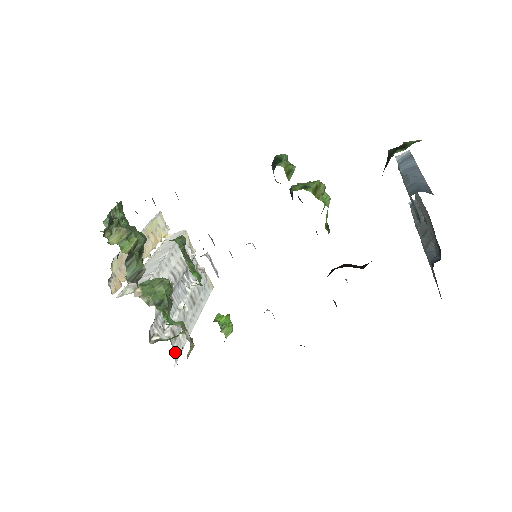
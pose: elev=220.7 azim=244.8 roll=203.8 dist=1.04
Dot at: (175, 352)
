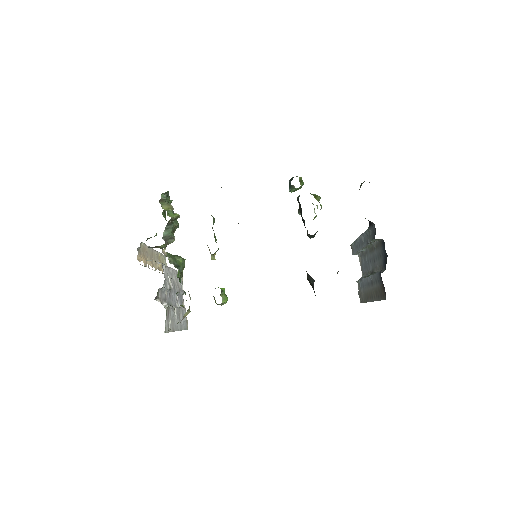
Dot at: (165, 326)
